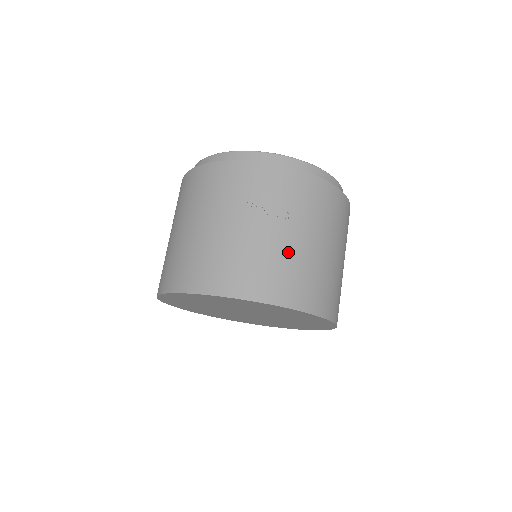
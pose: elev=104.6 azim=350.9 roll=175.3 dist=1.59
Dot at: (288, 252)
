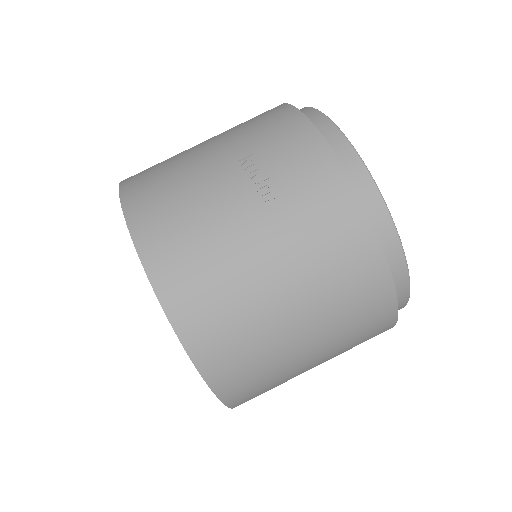
Dot at: (224, 237)
